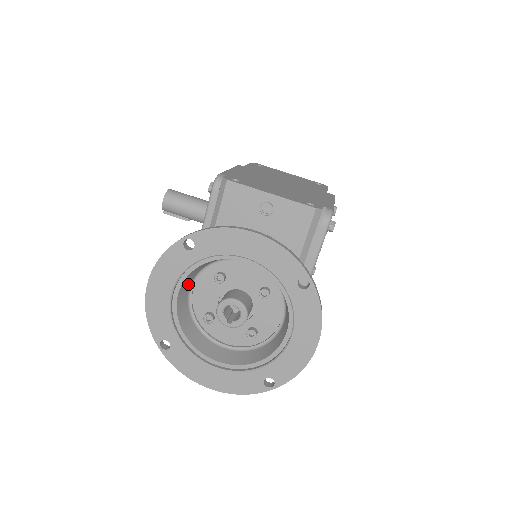
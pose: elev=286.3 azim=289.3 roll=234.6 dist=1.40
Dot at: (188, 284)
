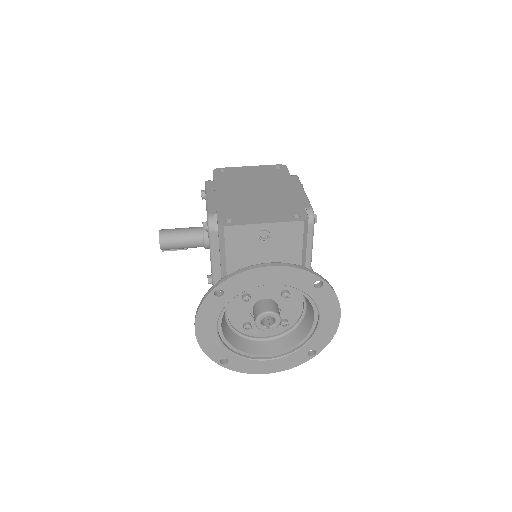
Dot at: occluded
